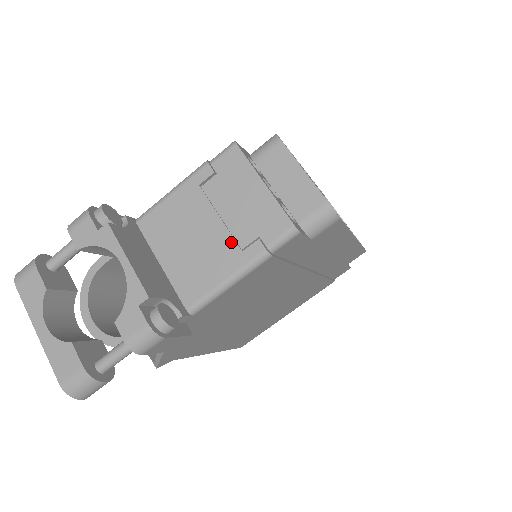
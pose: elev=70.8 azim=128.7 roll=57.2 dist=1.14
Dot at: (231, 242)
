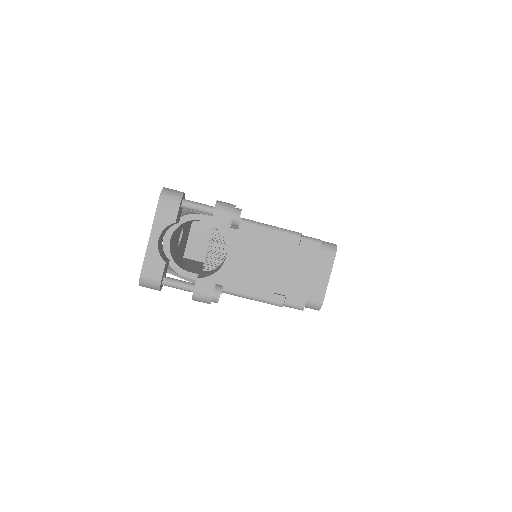
Dot at: (273, 284)
